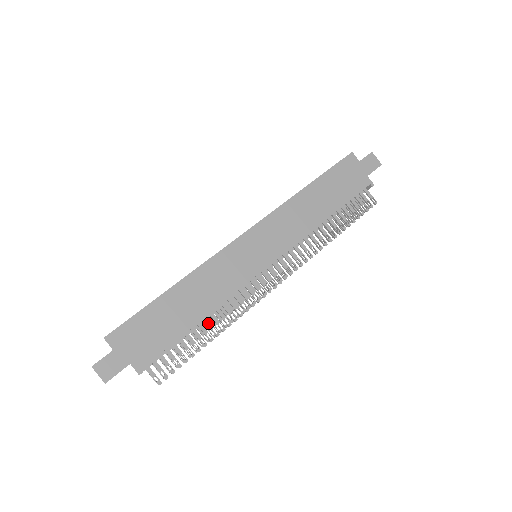
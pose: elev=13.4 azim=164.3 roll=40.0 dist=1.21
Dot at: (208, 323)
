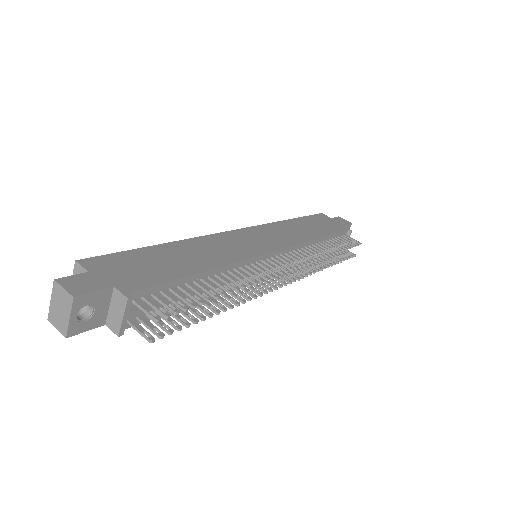
Dot at: (216, 280)
